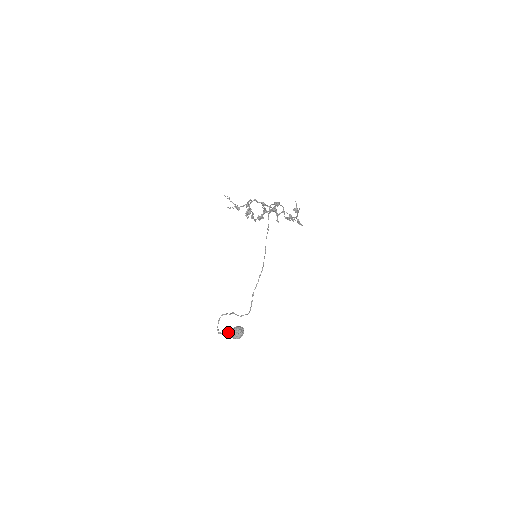
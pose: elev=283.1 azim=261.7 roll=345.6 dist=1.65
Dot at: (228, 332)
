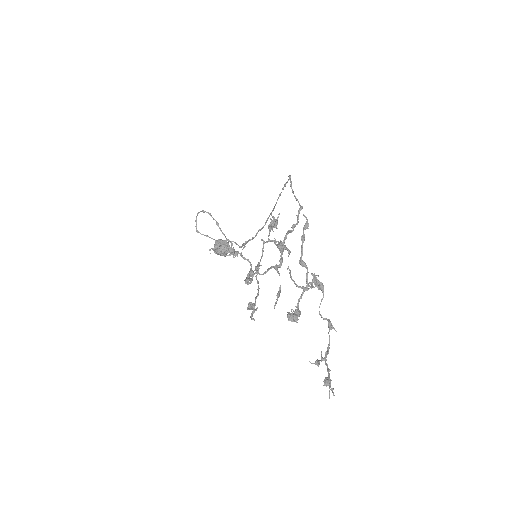
Dot at: (209, 237)
